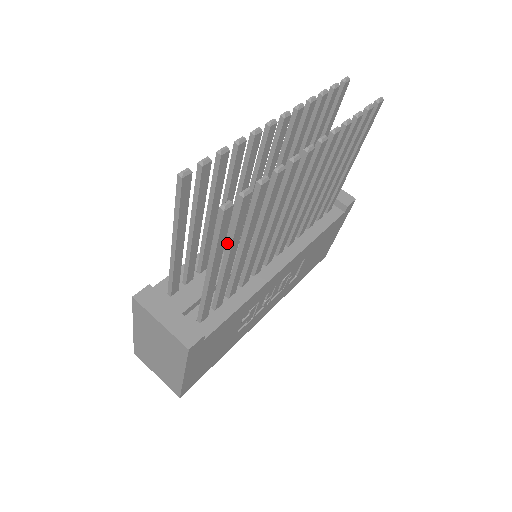
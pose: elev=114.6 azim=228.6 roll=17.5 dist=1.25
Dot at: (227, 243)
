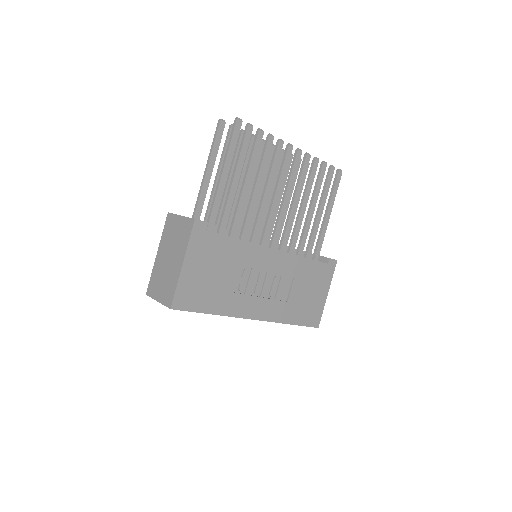
Dot at: (236, 163)
